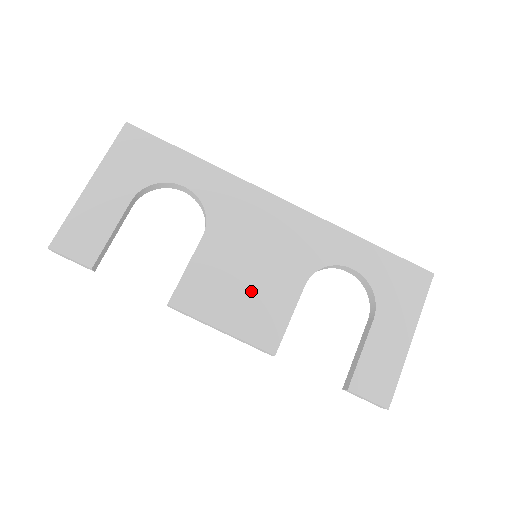
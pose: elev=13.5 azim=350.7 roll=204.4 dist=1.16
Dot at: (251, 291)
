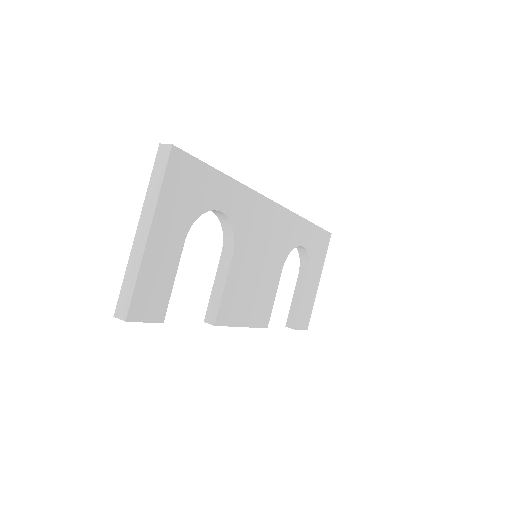
Dot at: (258, 289)
